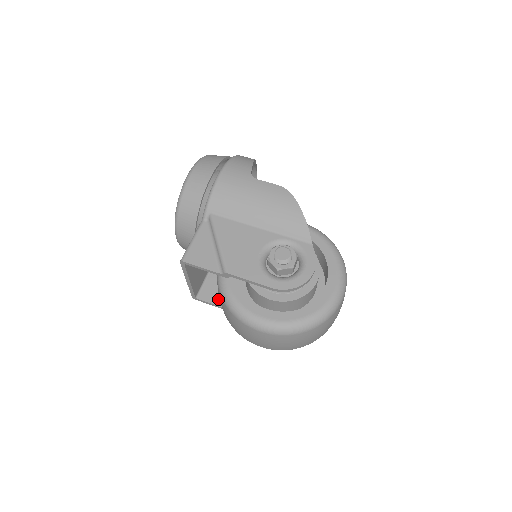
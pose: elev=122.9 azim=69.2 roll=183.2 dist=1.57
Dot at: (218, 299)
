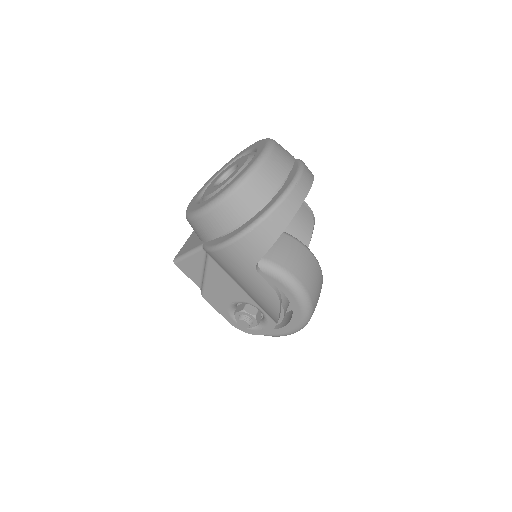
Dot at: occluded
